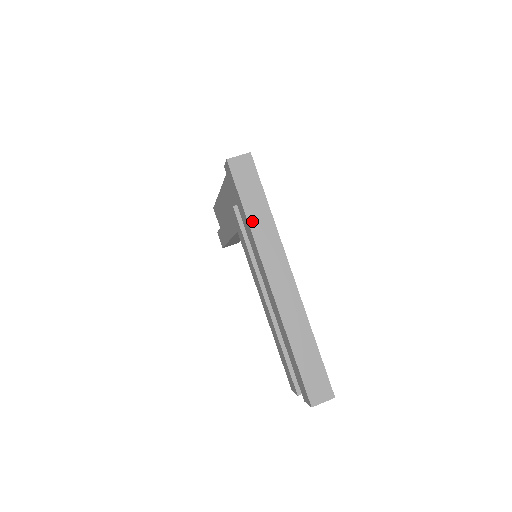
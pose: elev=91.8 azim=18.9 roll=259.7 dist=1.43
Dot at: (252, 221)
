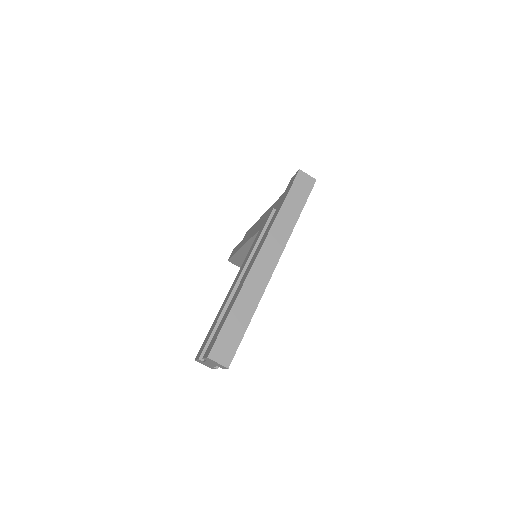
Dot at: (282, 213)
